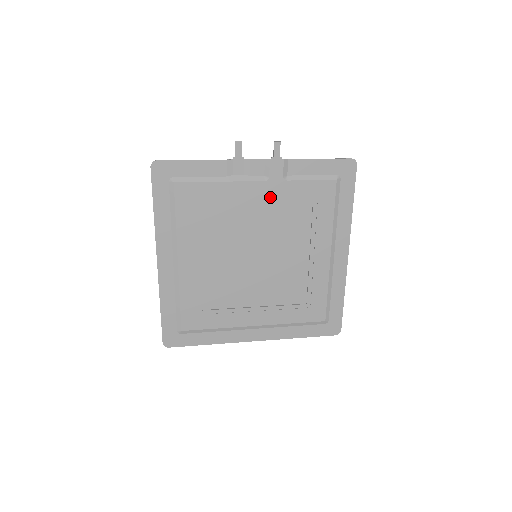
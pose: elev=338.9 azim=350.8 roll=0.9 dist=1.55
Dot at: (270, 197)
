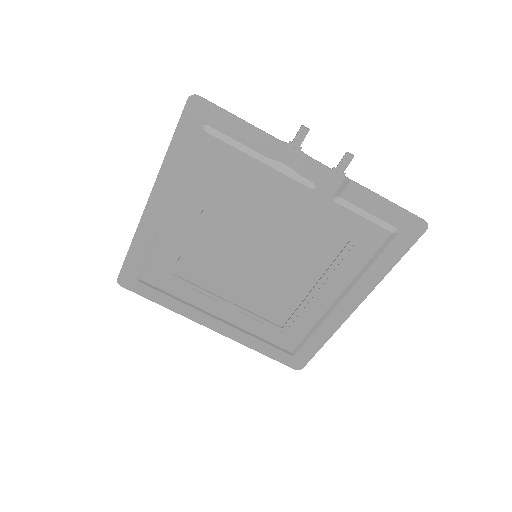
Dot at: (306, 208)
